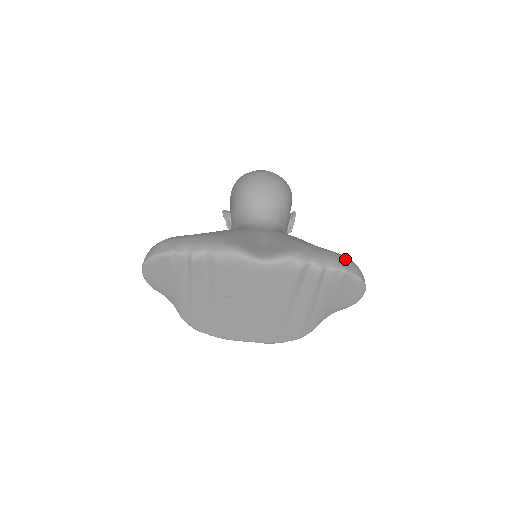
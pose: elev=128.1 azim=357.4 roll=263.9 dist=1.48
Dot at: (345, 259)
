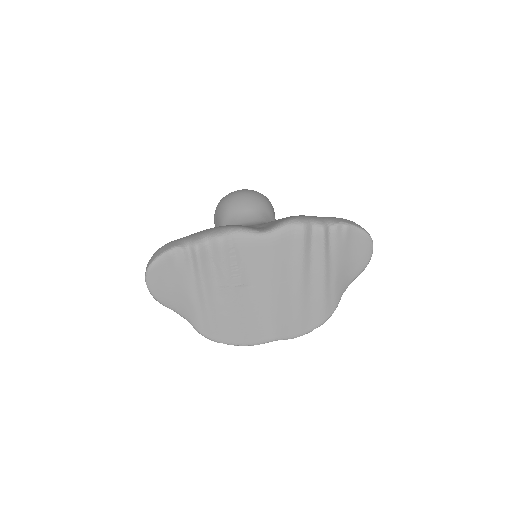
Dot at: occluded
